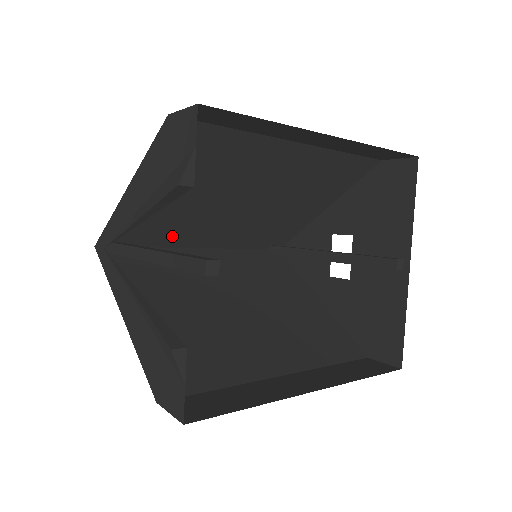
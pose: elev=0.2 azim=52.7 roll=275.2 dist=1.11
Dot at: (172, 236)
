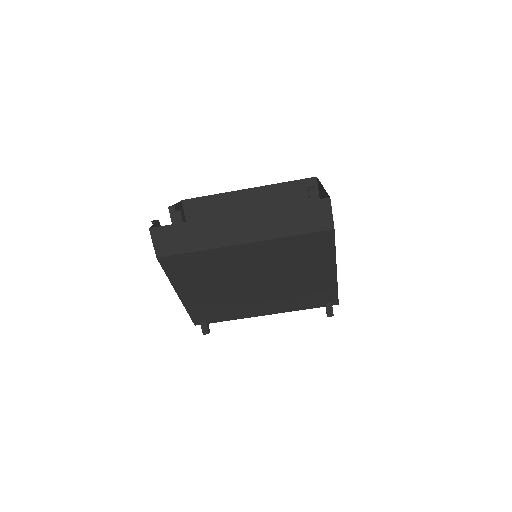
Dot at: occluded
